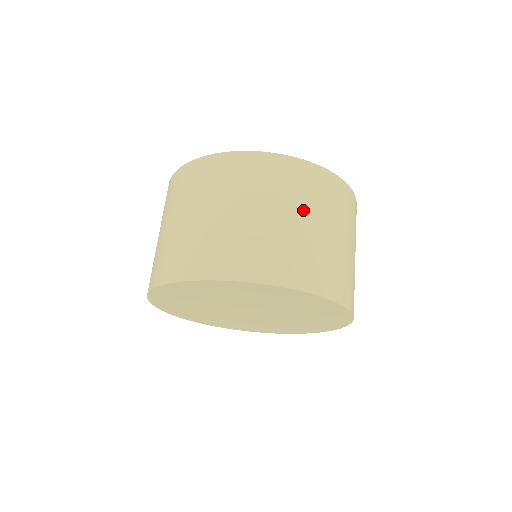
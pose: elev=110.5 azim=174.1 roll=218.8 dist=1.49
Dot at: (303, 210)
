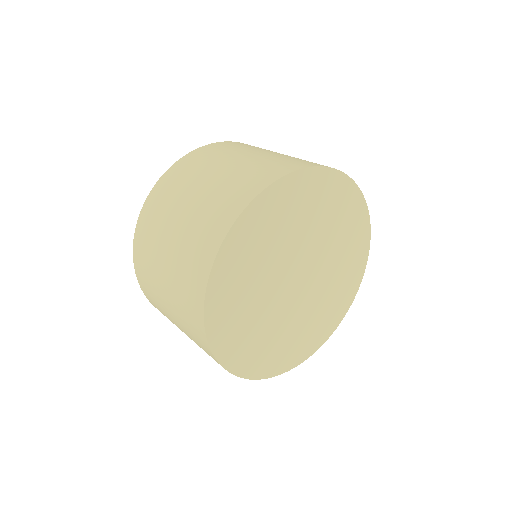
Dot at: occluded
